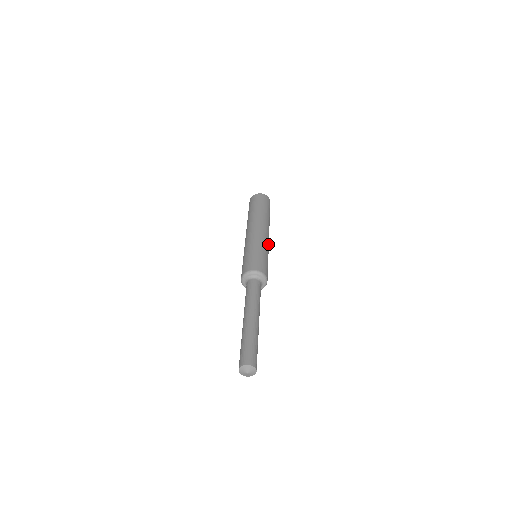
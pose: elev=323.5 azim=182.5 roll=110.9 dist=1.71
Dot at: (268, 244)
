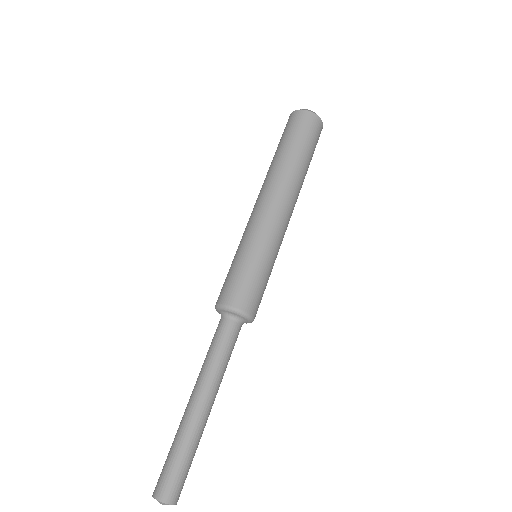
Dot at: (283, 237)
